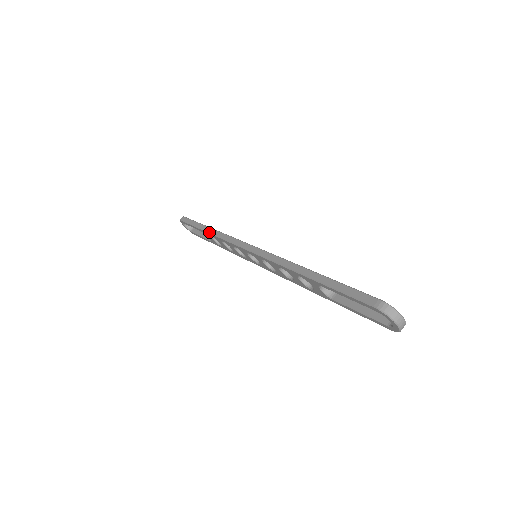
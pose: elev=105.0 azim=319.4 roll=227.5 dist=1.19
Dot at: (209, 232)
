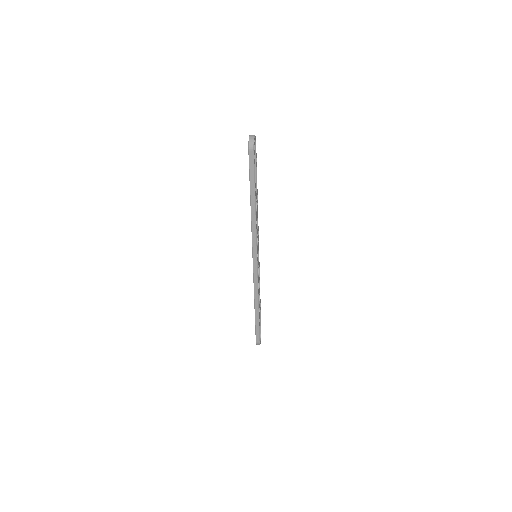
Dot at: occluded
